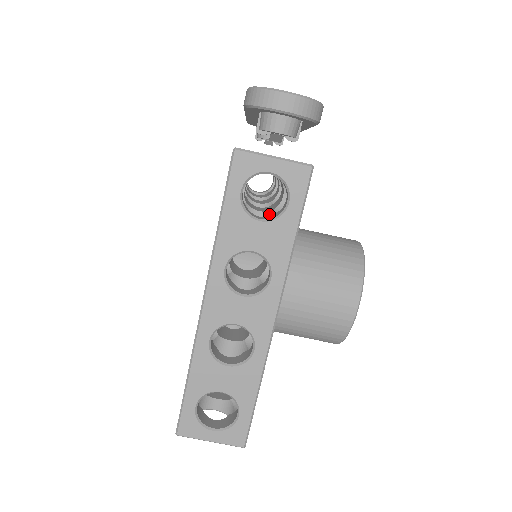
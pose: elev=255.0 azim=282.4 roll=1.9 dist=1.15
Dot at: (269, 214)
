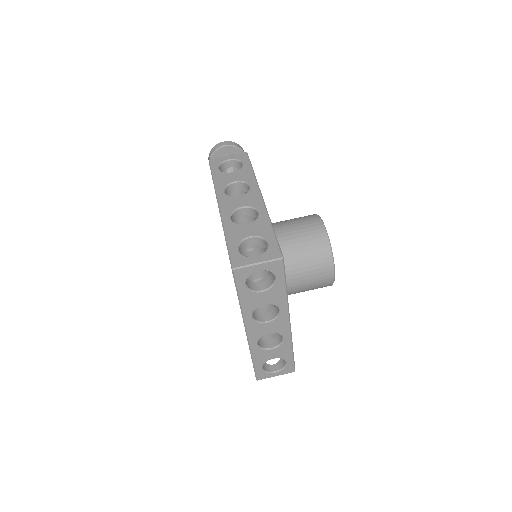
Dot at: occluded
